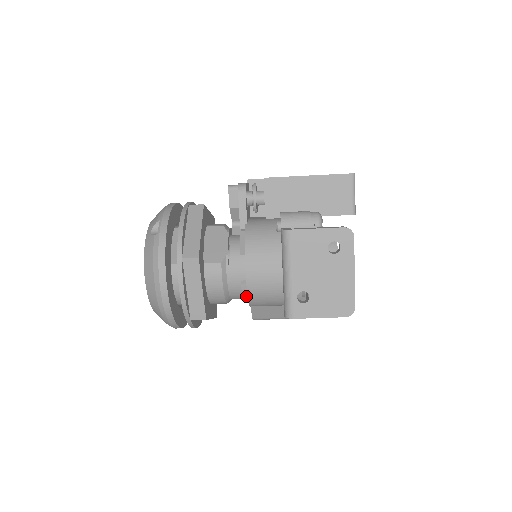
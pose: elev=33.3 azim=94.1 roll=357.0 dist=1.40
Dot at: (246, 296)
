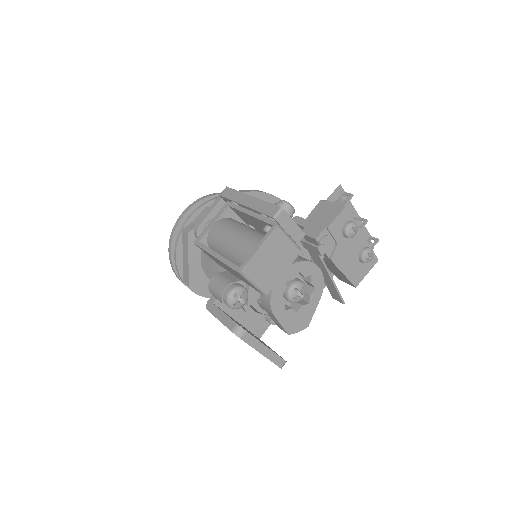
Dot at: occluded
